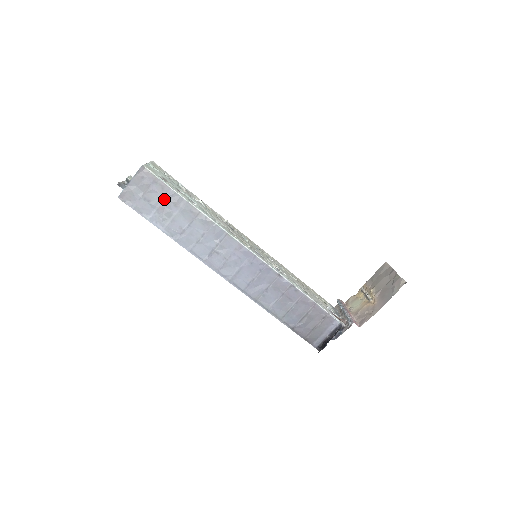
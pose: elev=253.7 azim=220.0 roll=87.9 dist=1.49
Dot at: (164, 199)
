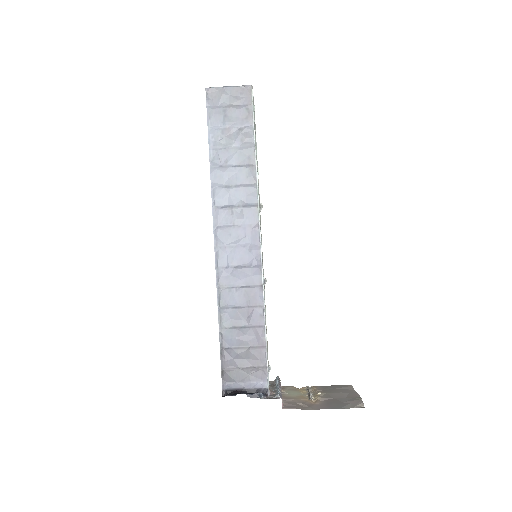
Dot at: (239, 126)
